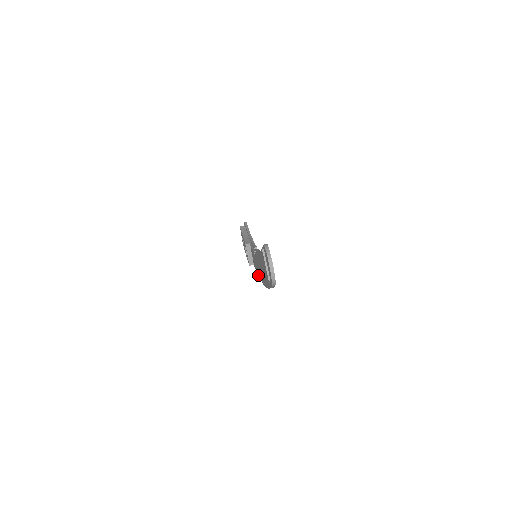
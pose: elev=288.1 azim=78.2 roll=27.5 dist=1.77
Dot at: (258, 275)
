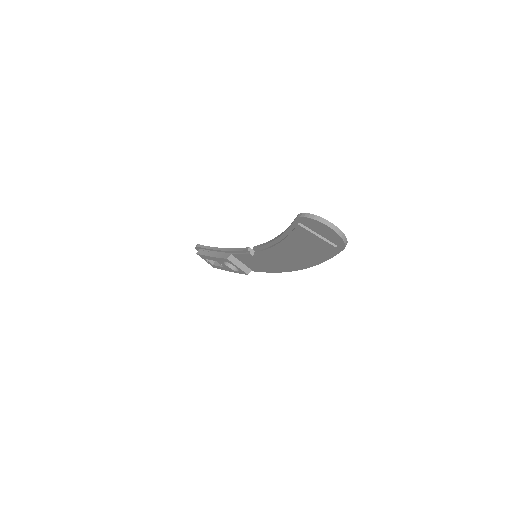
Dot at: occluded
